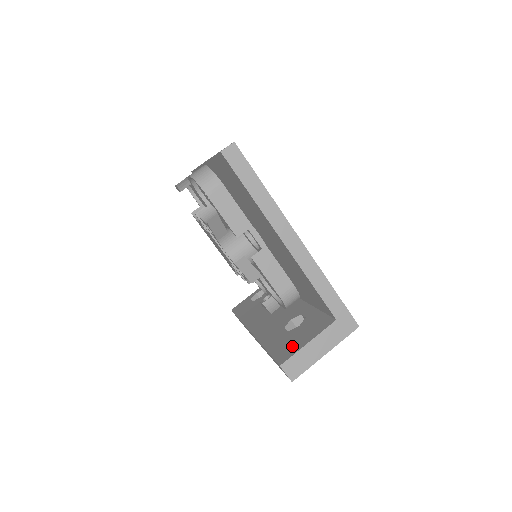
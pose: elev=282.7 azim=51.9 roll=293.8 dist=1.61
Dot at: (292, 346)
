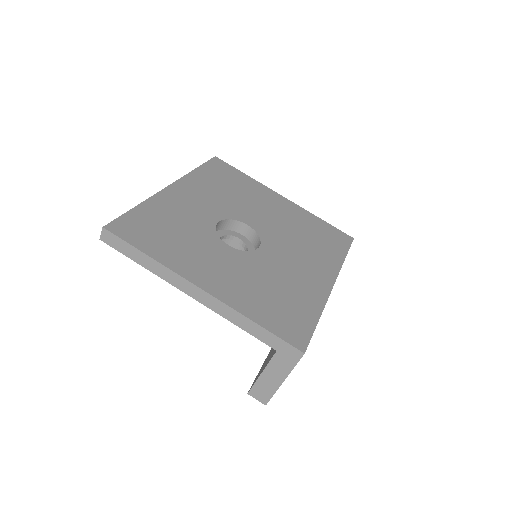
Dot at: (261, 370)
